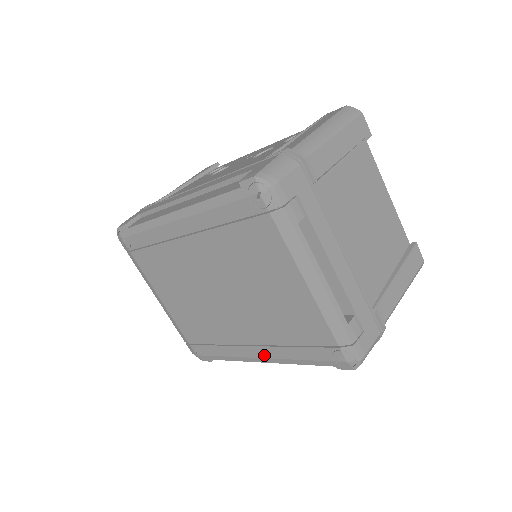
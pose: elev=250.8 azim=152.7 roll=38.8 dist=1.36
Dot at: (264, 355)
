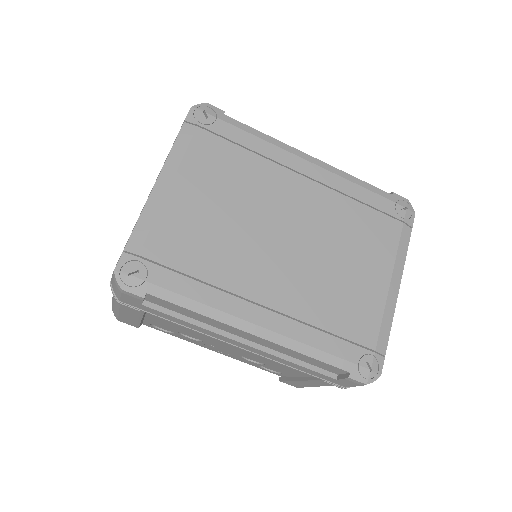
Dot at: (270, 324)
